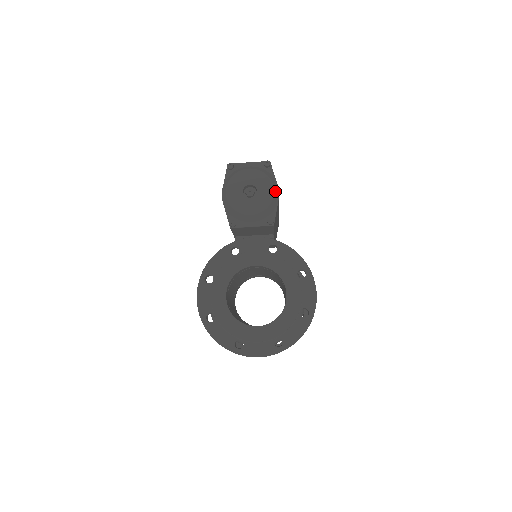
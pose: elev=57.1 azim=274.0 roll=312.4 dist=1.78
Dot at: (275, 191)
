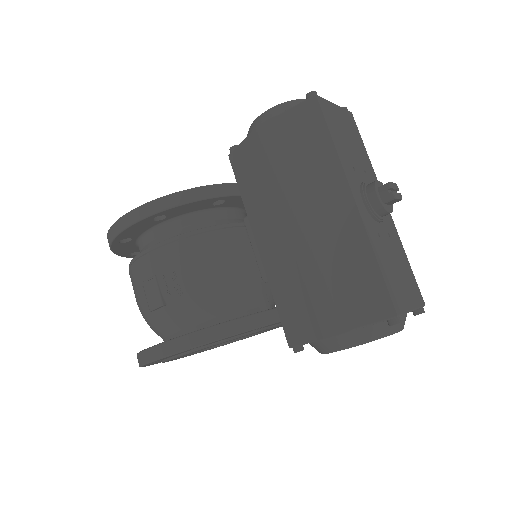
Dot at: occluded
